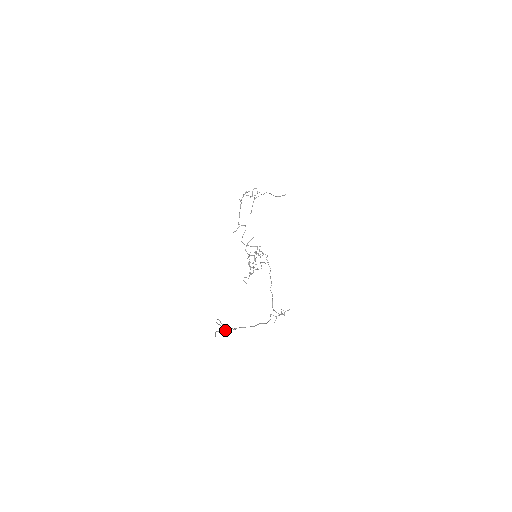
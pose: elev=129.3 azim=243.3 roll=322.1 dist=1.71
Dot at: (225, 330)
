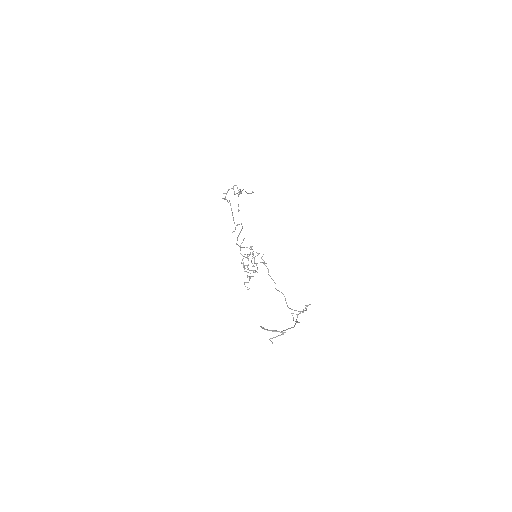
Dot at: (281, 334)
